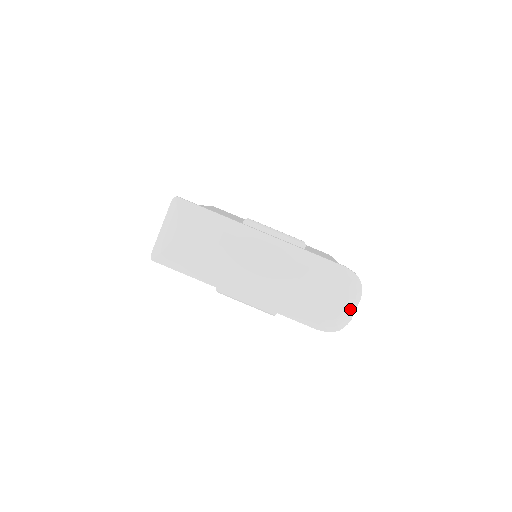
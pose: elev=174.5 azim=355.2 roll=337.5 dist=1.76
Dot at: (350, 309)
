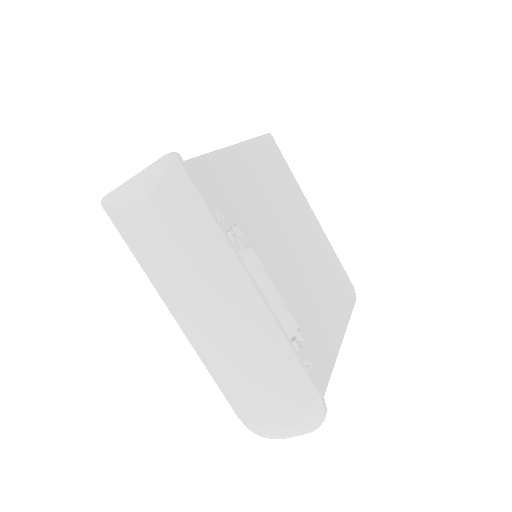
Dot at: (288, 433)
